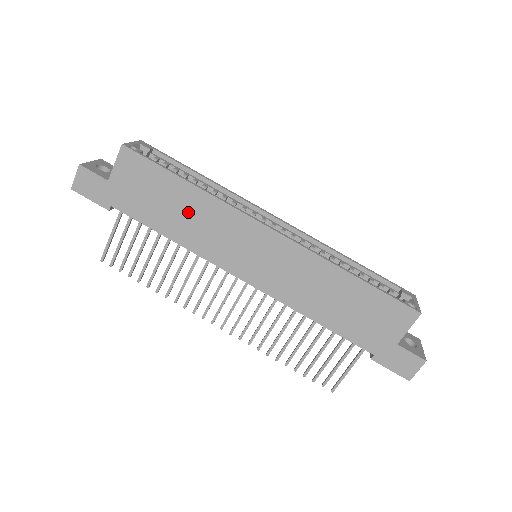
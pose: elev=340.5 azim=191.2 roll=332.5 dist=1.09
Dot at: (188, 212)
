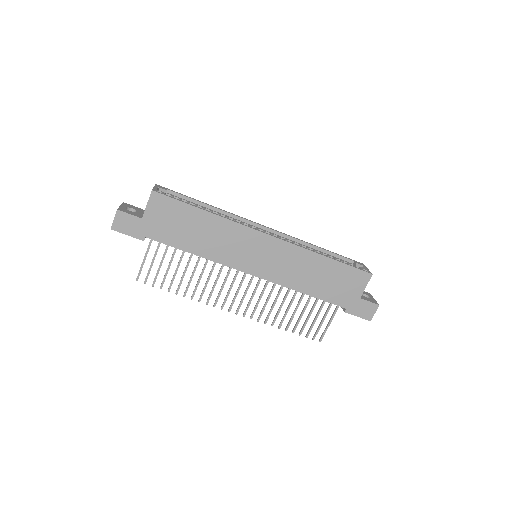
Dot at: (207, 232)
